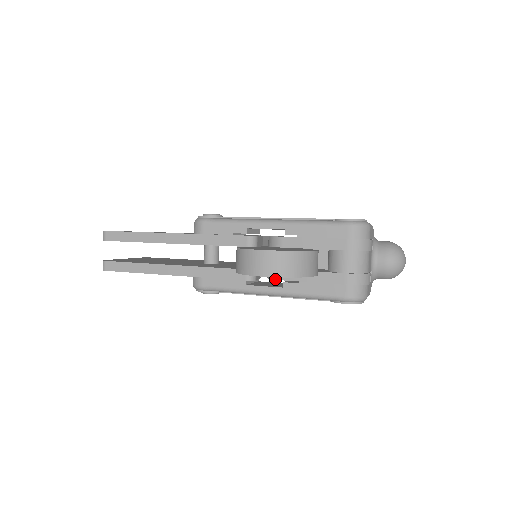
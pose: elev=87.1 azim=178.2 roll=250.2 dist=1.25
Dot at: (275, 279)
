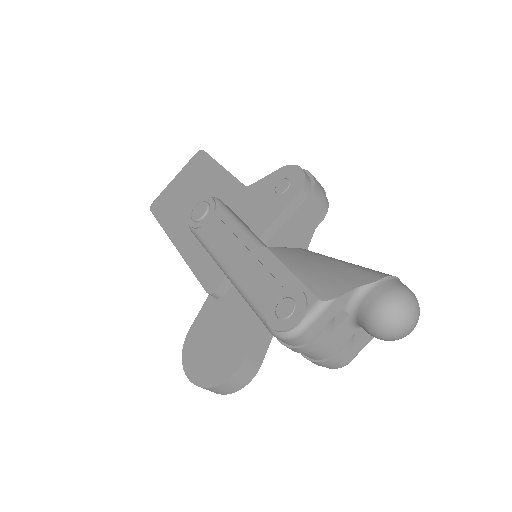
Dot at: occluded
